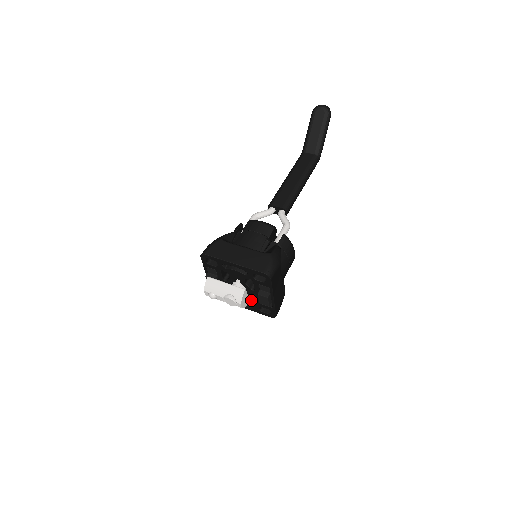
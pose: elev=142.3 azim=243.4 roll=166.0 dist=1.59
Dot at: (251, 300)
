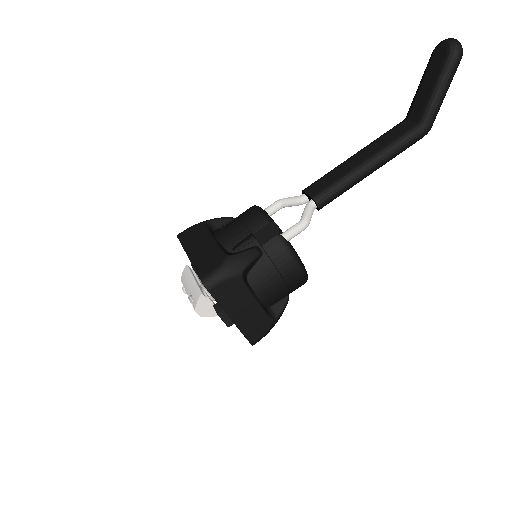
Dot at: occluded
